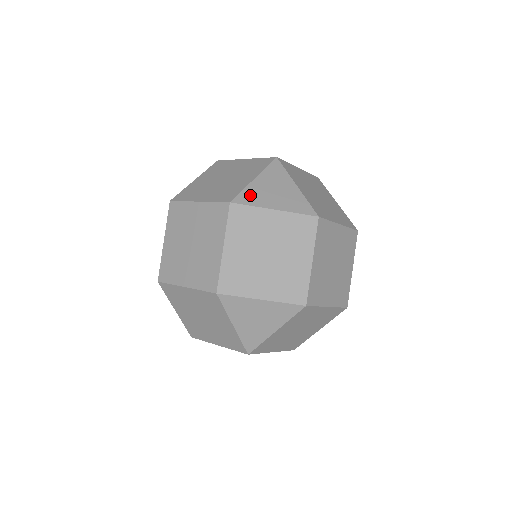
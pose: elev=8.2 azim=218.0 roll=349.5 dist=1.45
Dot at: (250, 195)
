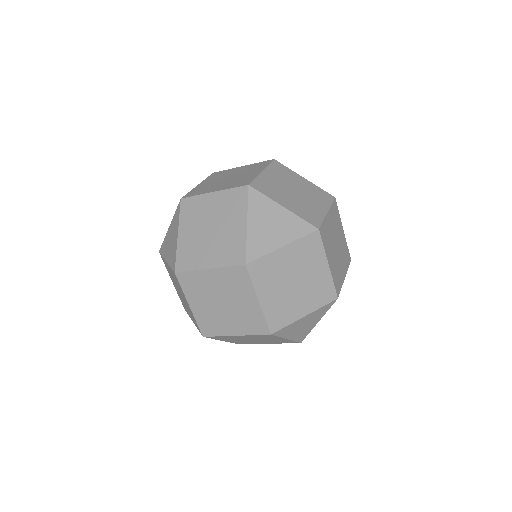
Dot at: occluded
